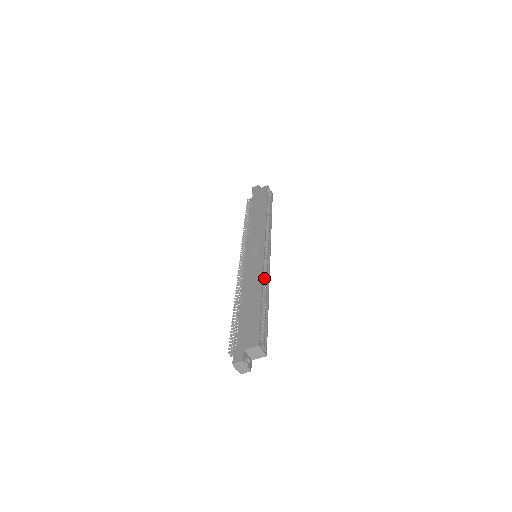
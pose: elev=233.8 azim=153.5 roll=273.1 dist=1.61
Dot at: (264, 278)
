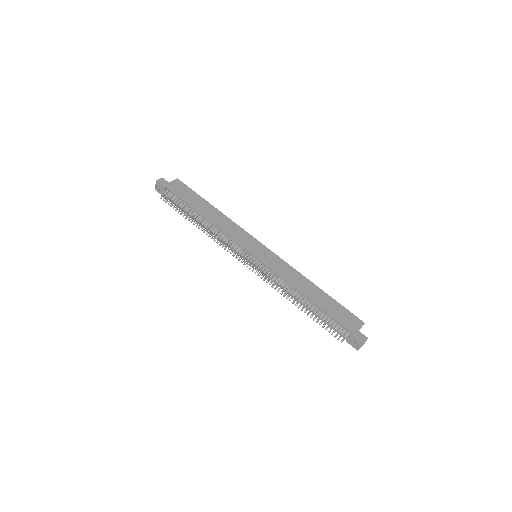
Dot at: occluded
